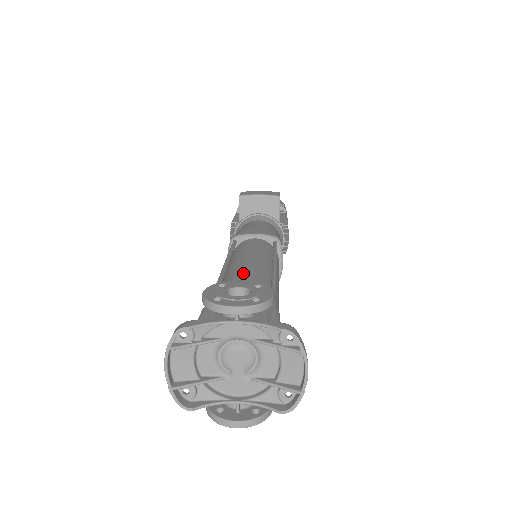
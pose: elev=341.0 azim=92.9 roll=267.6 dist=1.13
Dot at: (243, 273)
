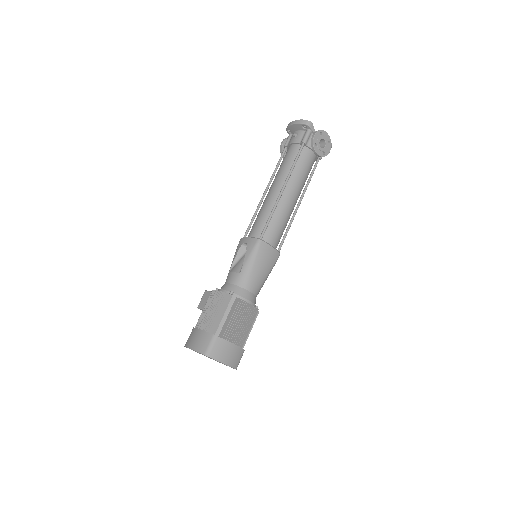
Dot at: occluded
